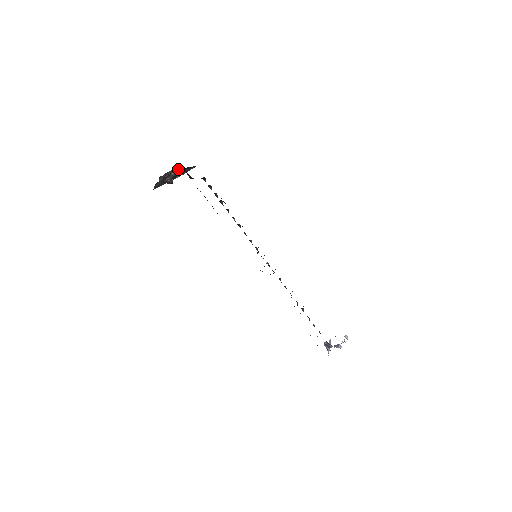
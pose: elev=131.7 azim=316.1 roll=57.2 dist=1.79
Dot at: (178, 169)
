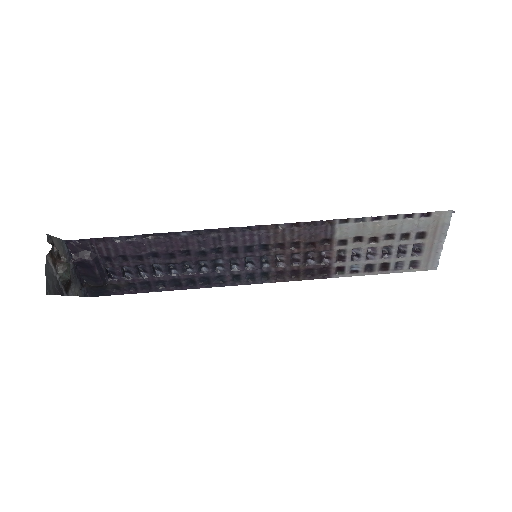
Dot at: (66, 253)
